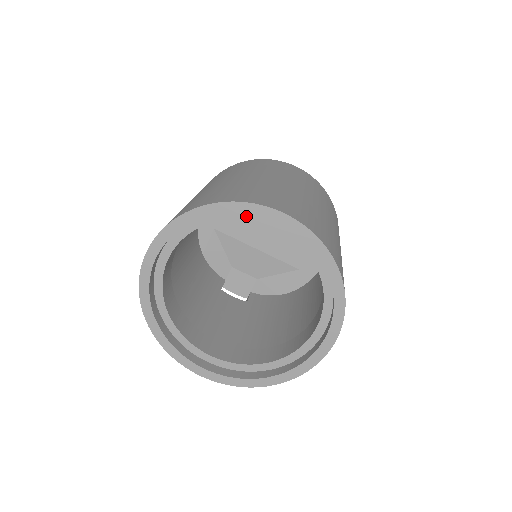
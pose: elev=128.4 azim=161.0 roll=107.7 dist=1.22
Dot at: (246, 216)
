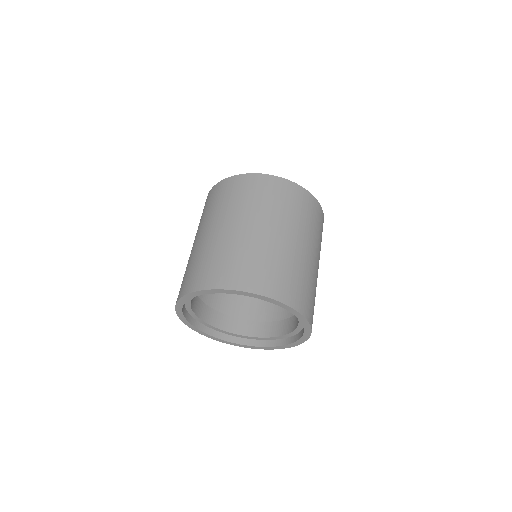
Dot at: occluded
